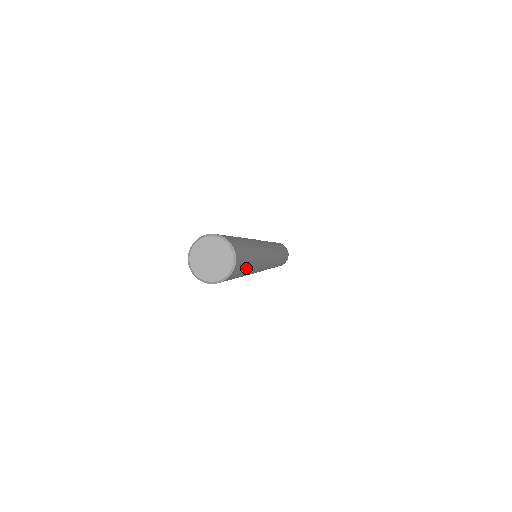
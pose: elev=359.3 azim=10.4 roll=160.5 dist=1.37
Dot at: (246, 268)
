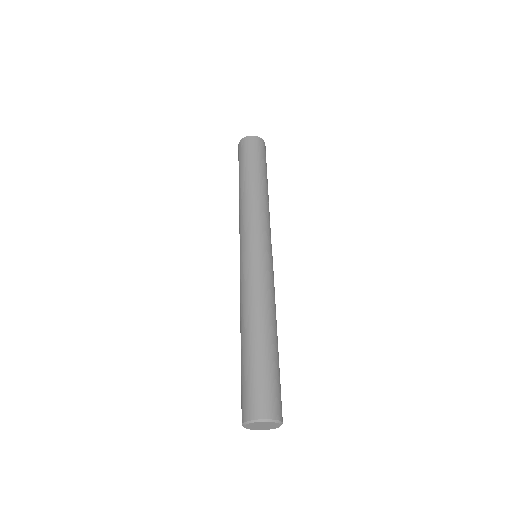
Dot at: occluded
